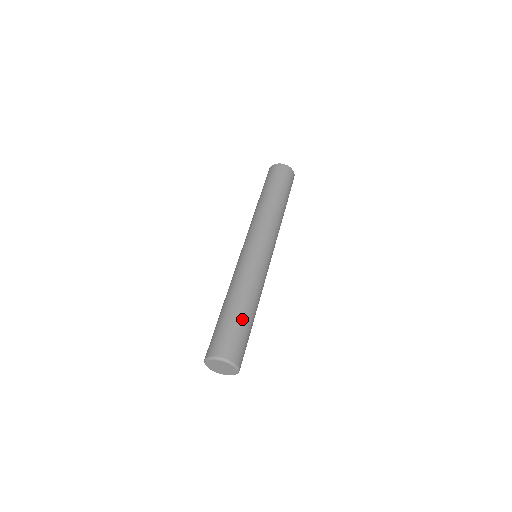
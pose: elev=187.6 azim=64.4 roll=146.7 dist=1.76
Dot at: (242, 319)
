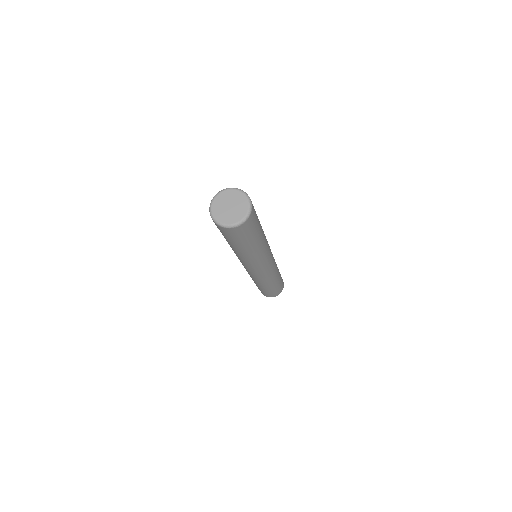
Dot at: occluded
